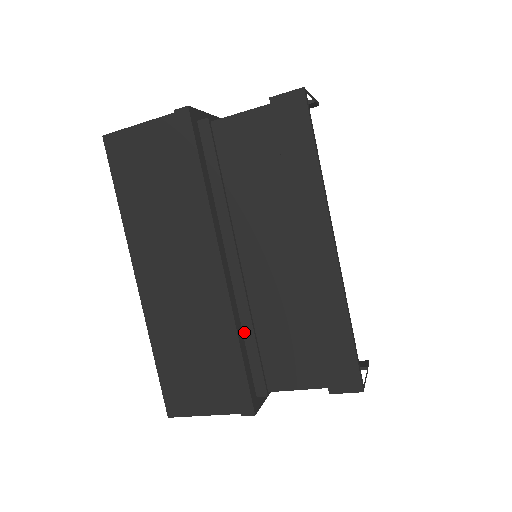
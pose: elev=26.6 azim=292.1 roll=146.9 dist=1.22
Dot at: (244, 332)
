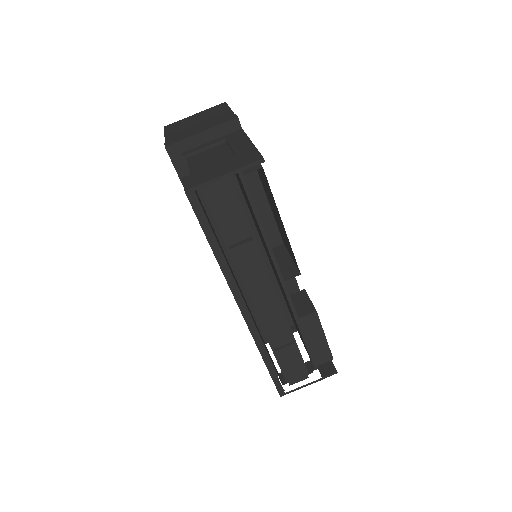
Dot at: occluded
